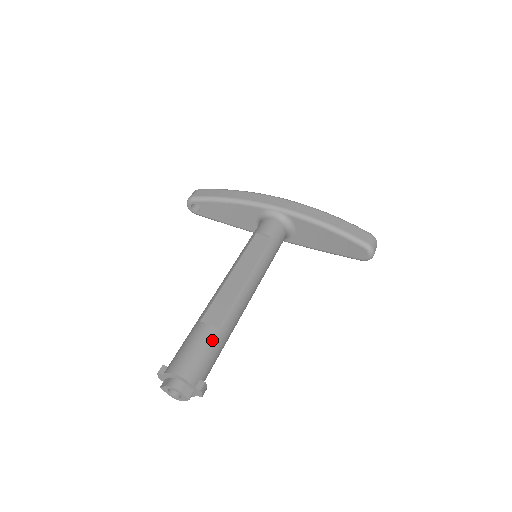
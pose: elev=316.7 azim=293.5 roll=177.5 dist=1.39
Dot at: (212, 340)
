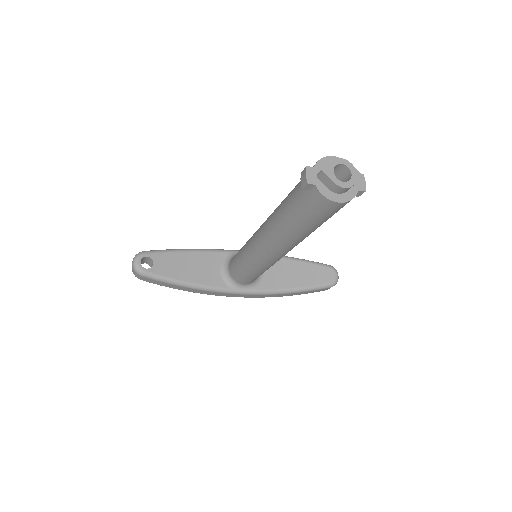
Dot at: occluded
